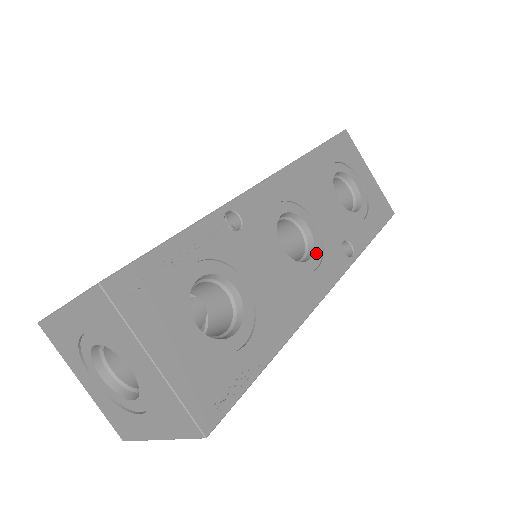
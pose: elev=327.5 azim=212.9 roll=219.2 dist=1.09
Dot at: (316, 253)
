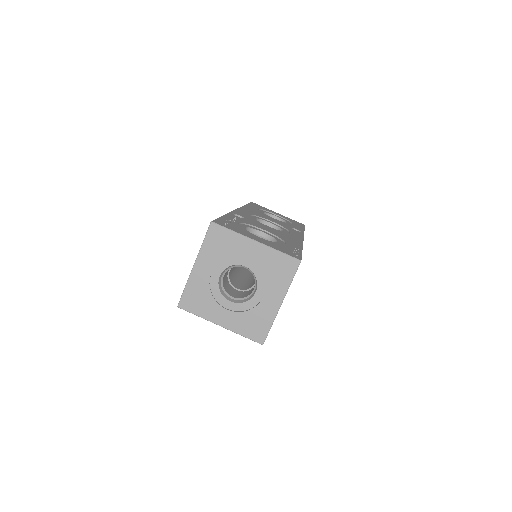
Dot at: (284, 230)
